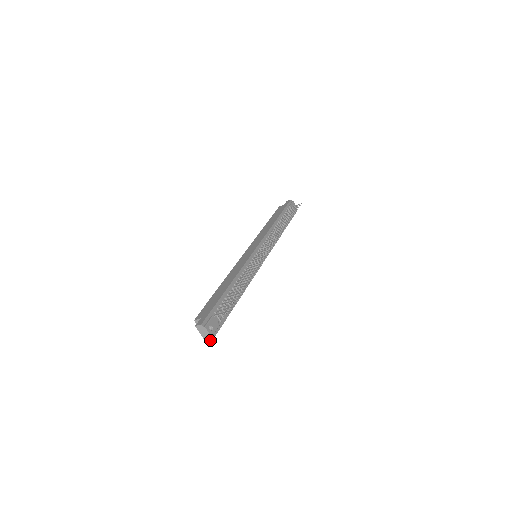
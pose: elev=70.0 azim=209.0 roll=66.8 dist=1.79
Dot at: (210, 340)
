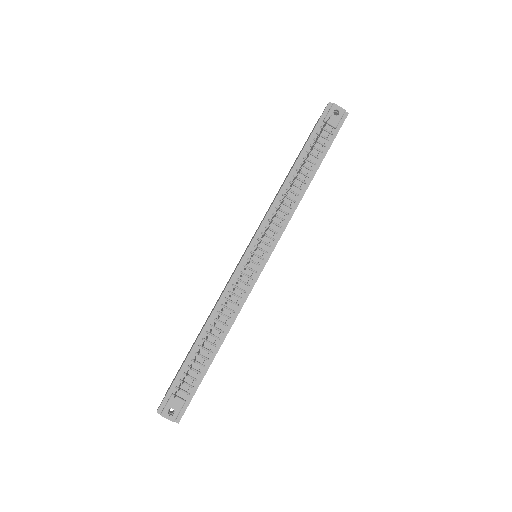
Dot at: (177, 422)
